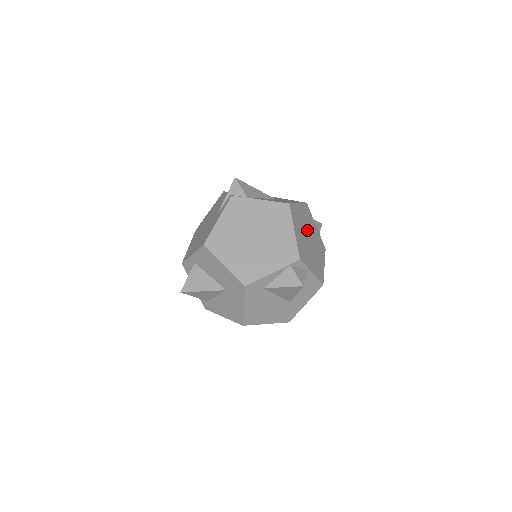
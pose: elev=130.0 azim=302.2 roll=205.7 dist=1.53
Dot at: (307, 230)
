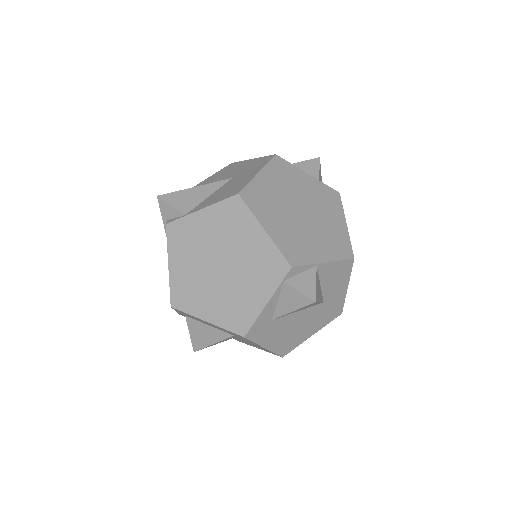
Dot at: (291, 200)
